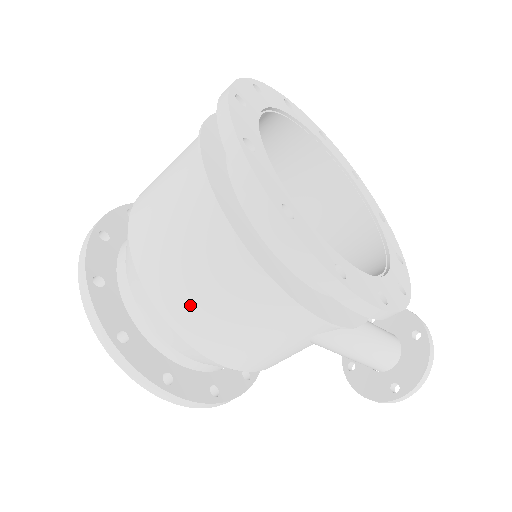
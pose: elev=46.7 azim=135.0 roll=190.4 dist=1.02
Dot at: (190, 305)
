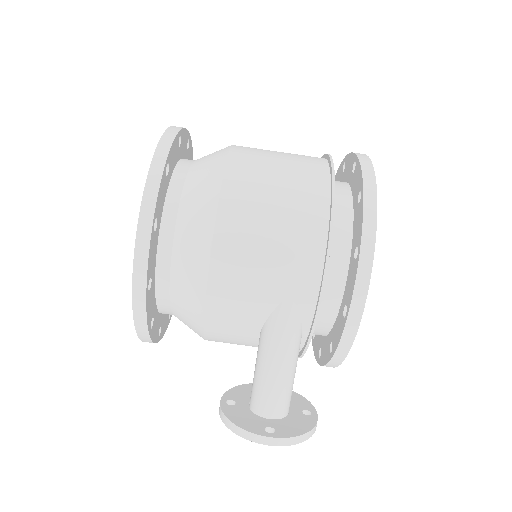
Dot at: (254, 191)
